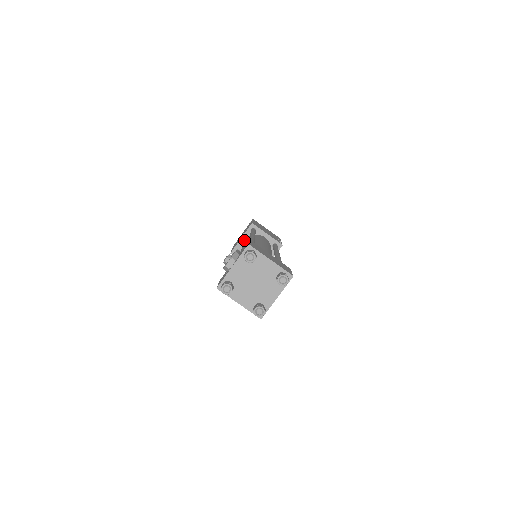
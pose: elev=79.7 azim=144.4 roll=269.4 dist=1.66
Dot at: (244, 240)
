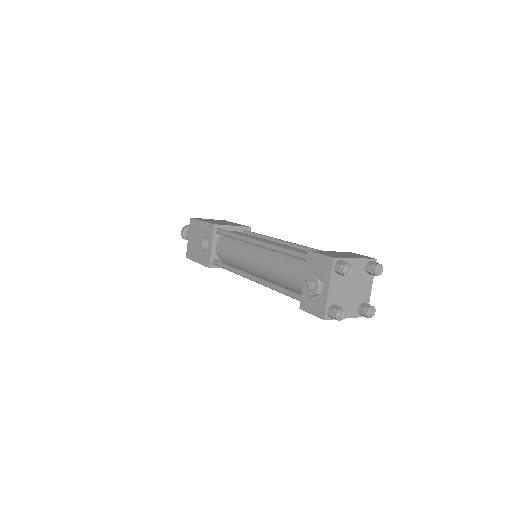
Dot at: (215, 246)
